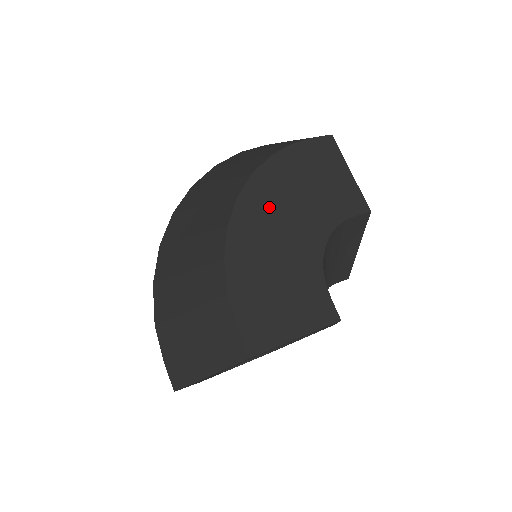
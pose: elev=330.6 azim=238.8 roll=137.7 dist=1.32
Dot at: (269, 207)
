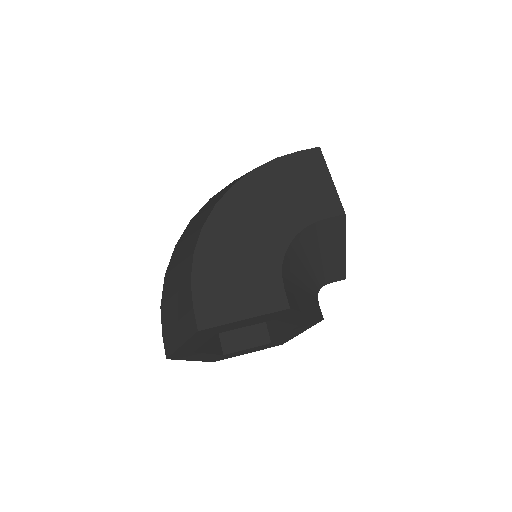
Dot at: (242, 212)
